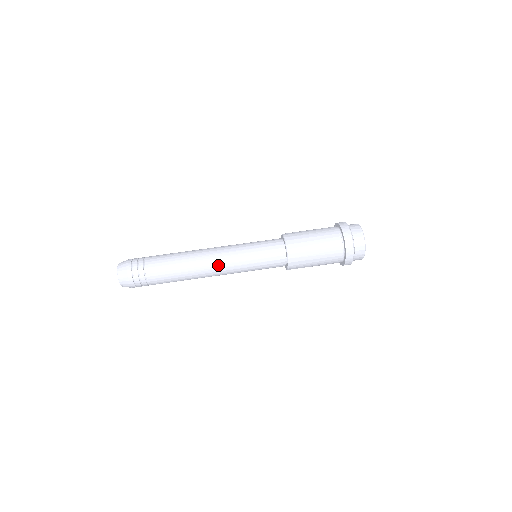
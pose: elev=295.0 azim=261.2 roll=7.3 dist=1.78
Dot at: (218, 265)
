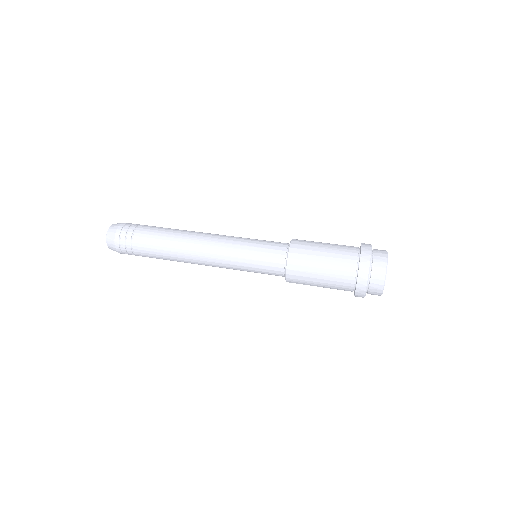
Dot at: (208, 254)
